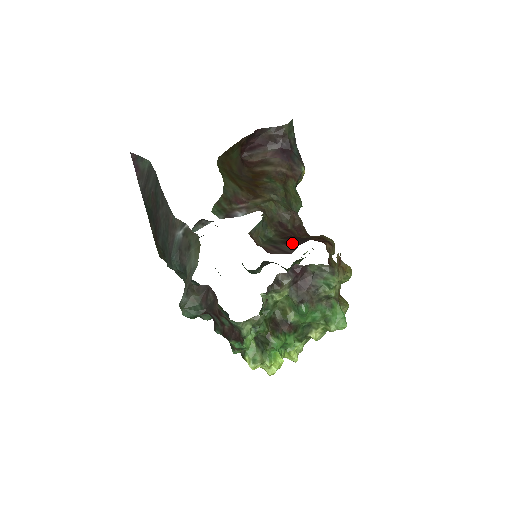
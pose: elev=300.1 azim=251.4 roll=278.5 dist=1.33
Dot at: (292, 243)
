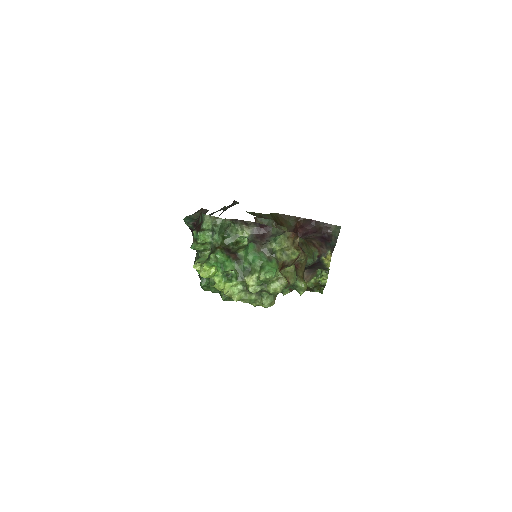
Dot at: occluded
